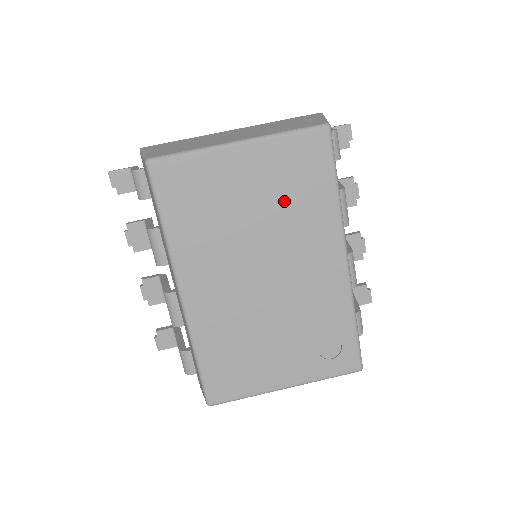
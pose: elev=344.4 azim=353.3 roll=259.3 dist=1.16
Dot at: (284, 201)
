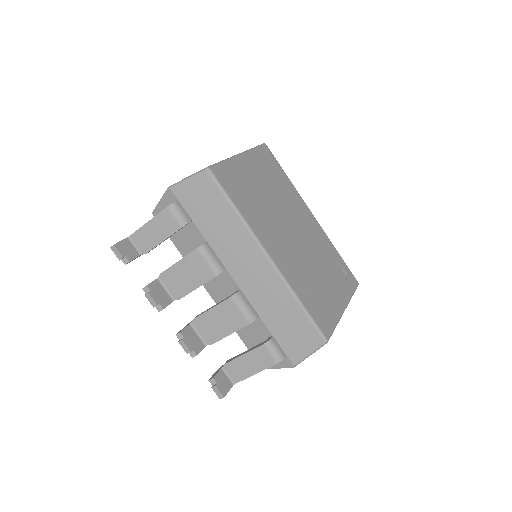
Dot at: (275, 186)
